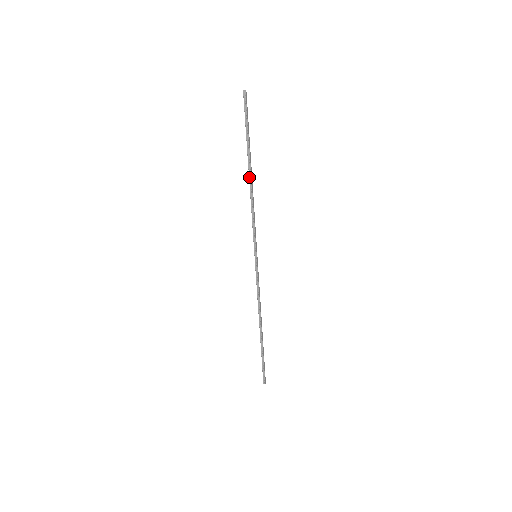
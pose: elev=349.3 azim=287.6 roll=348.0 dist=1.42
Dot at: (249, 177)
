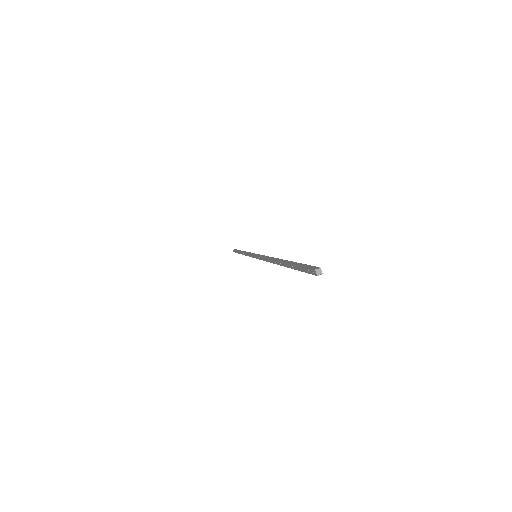
Dot at: occluded
